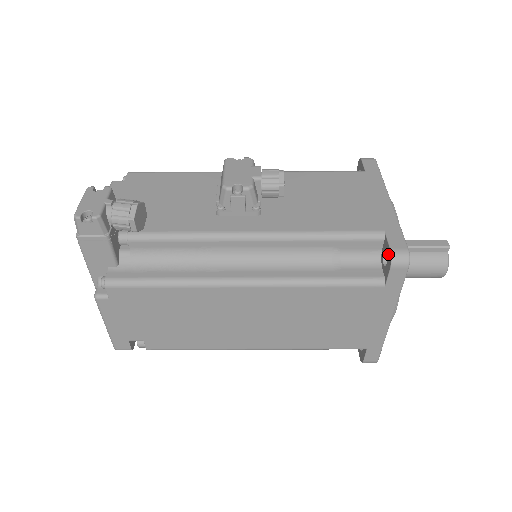
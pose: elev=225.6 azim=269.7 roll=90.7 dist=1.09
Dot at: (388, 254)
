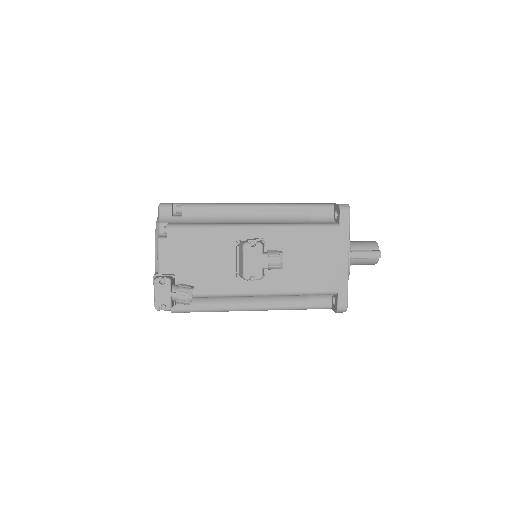
Dot at: (336, 306)
